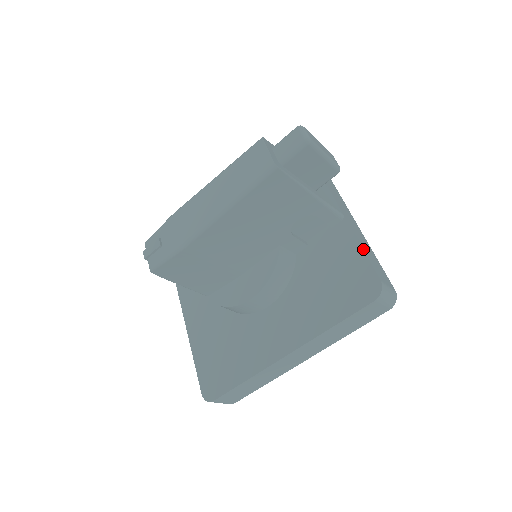
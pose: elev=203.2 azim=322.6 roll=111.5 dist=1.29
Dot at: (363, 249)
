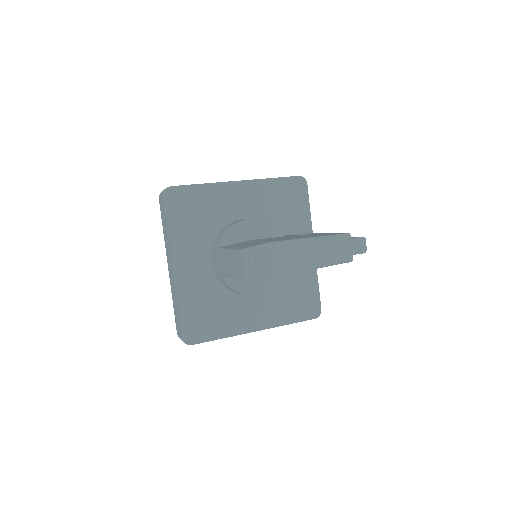
Dot at: occluded
